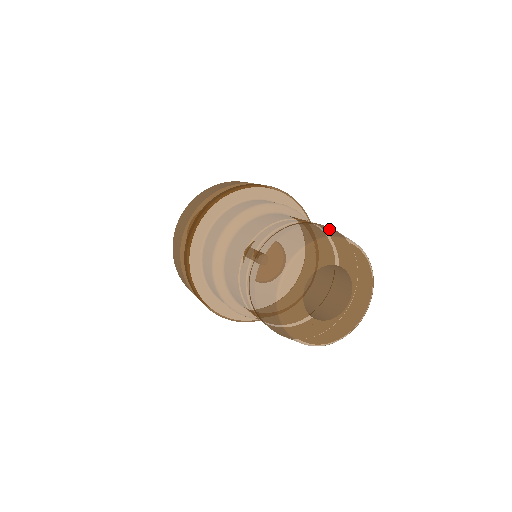
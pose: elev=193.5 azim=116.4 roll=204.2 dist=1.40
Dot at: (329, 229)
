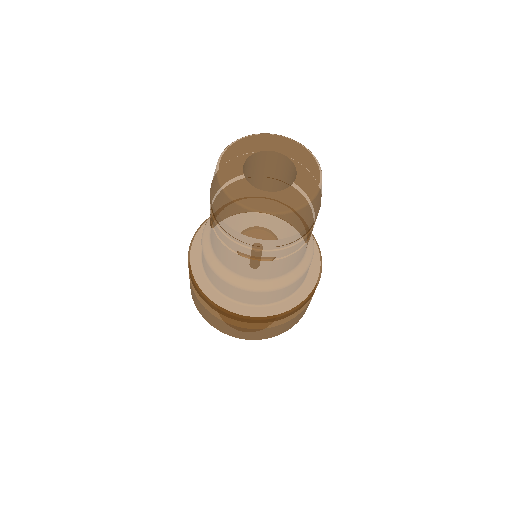
Dot at: occluded
